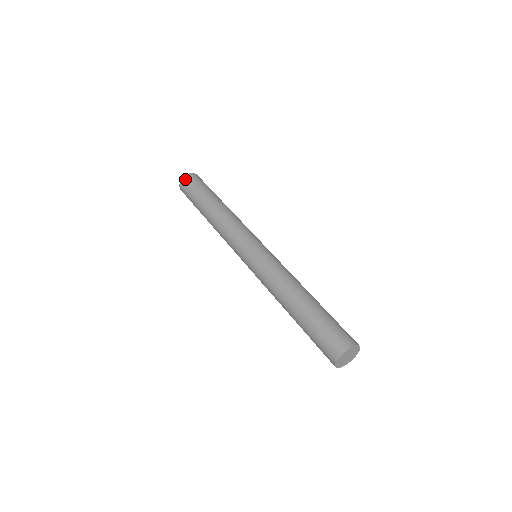
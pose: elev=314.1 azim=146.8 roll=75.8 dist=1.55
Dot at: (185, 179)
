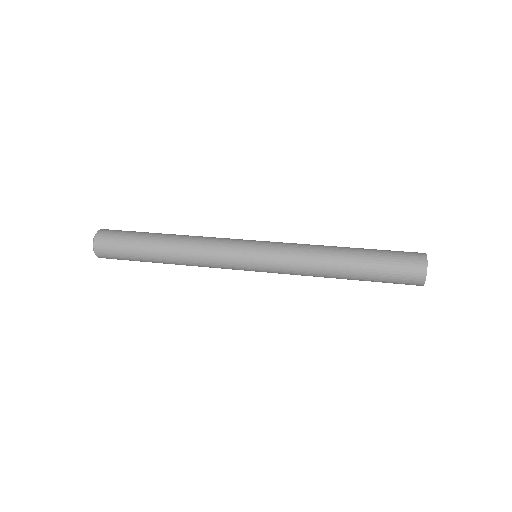
Dot at: (102, 233)
